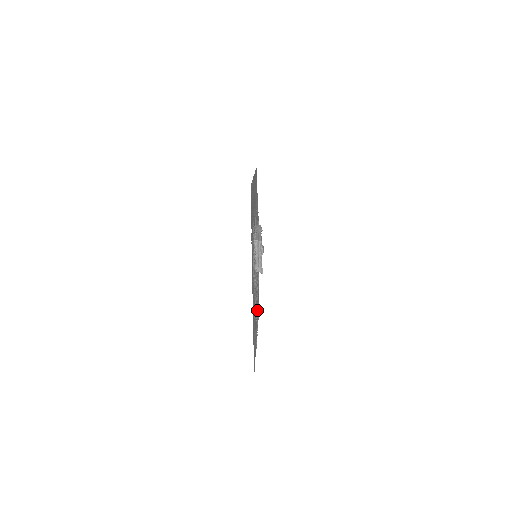
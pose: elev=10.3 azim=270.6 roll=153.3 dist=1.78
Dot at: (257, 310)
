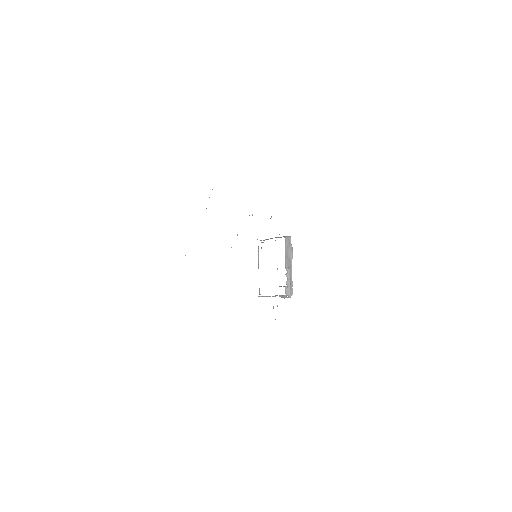
Dot at: occluded
